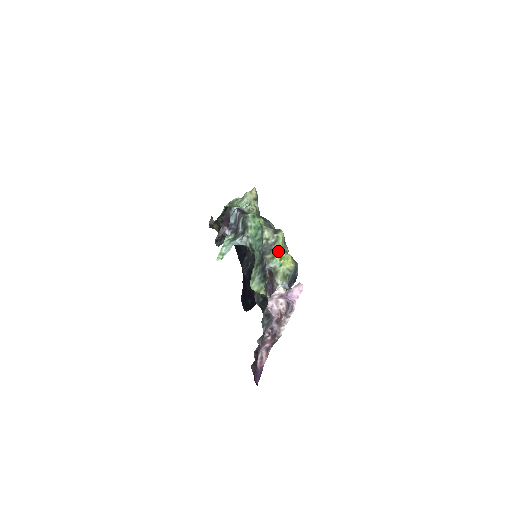
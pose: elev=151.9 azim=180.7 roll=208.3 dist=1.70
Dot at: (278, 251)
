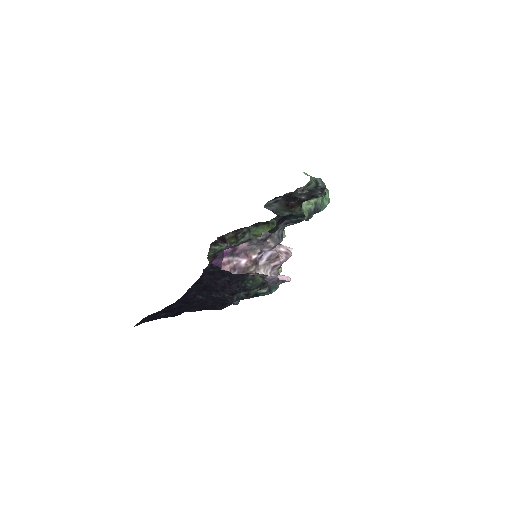
Dot at: occluded
